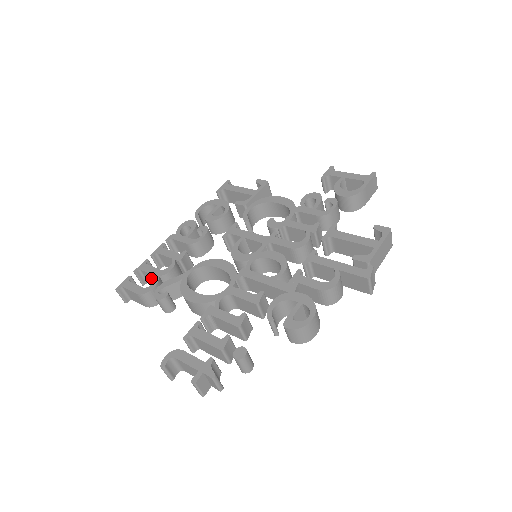
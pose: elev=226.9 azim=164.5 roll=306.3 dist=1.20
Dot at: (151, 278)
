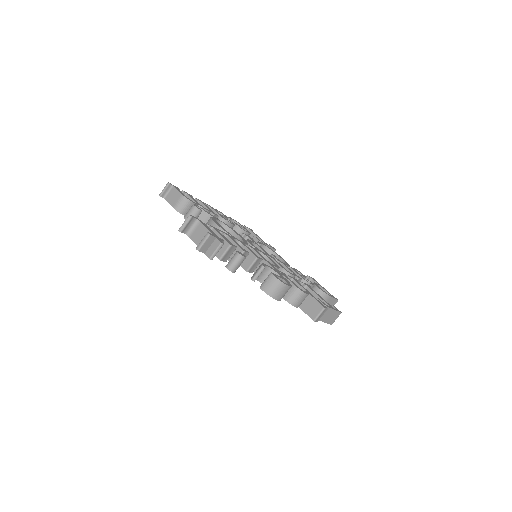
Dot at: occluded
